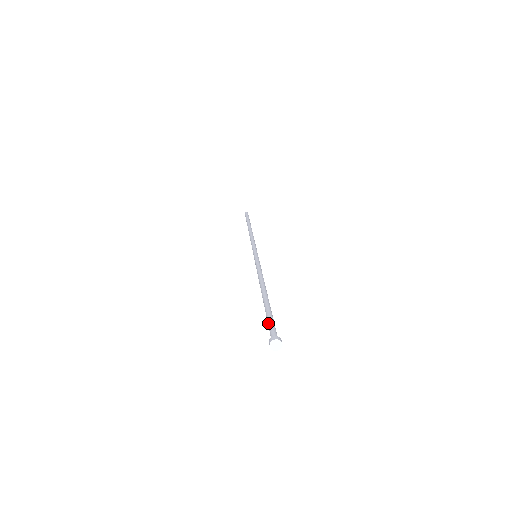
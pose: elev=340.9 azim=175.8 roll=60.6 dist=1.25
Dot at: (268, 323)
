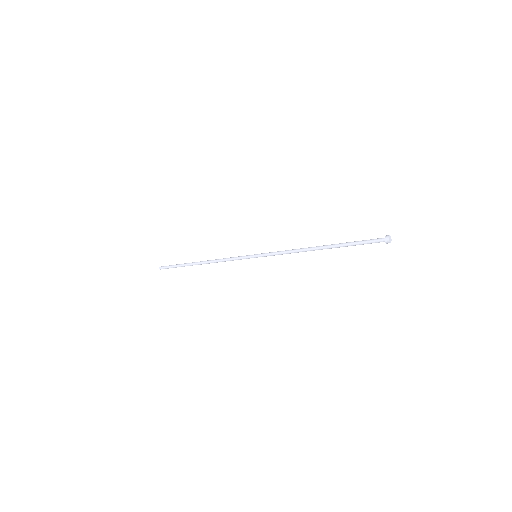
Dot at: (363, 242)
